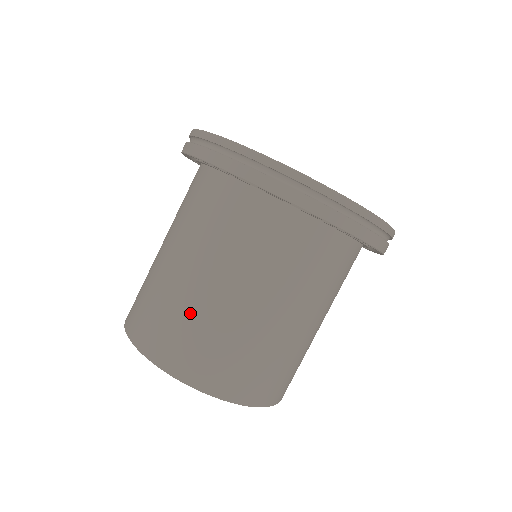
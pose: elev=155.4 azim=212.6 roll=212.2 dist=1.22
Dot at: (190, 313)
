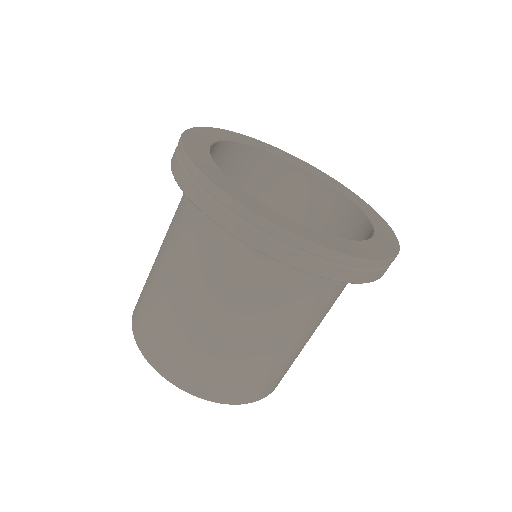
Dot at: (166, 318)
